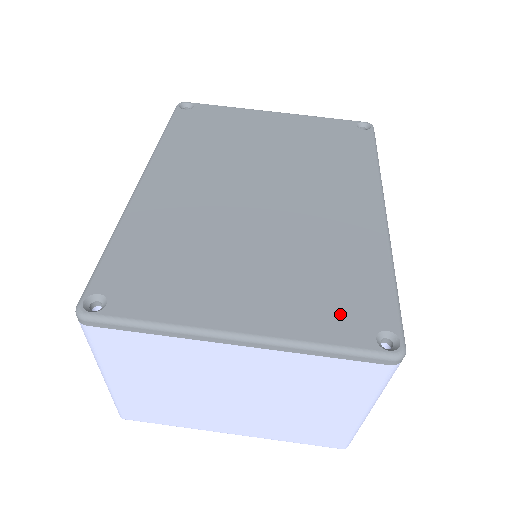
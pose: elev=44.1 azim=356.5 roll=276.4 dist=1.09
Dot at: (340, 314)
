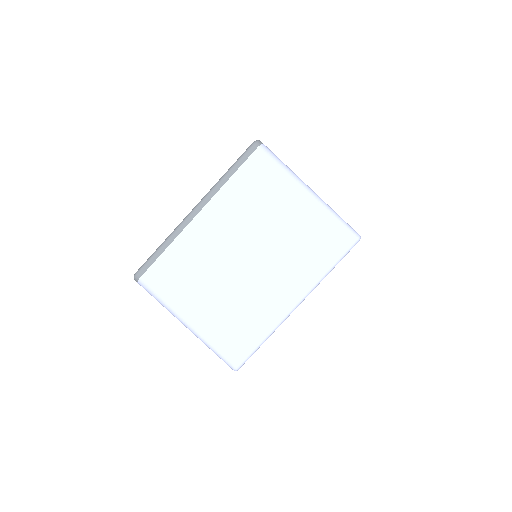
Dot at: occluded
